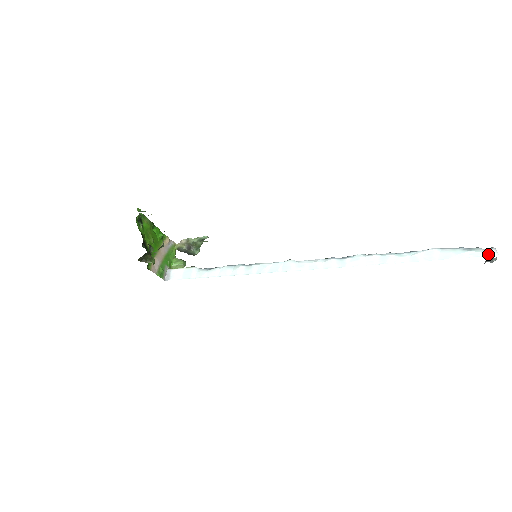
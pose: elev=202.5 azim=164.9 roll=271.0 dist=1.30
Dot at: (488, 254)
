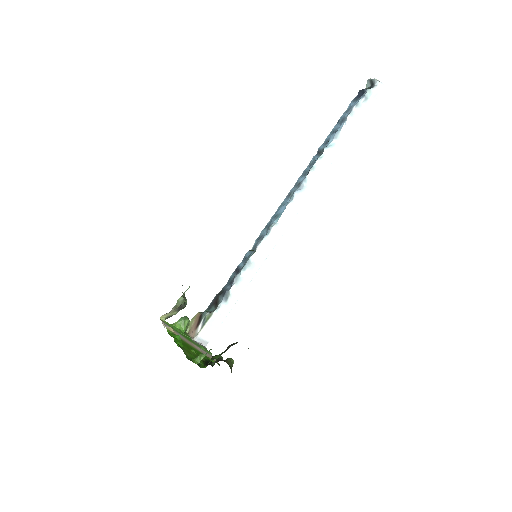
Dot at: (380, 91)
